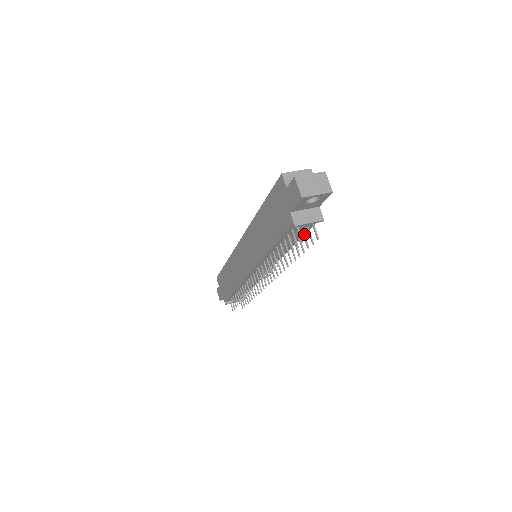
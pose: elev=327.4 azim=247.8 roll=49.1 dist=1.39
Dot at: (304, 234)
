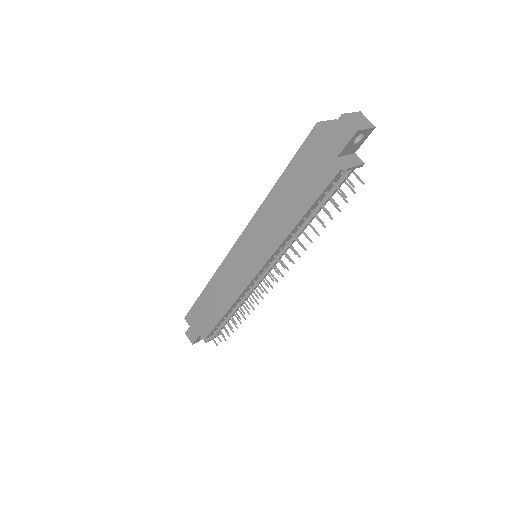
Dot at: (338, 191)
